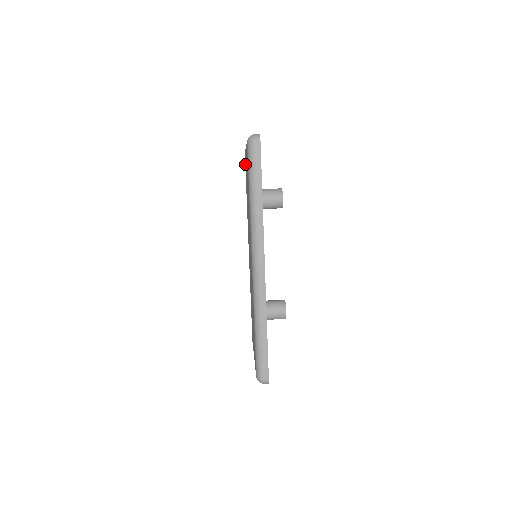
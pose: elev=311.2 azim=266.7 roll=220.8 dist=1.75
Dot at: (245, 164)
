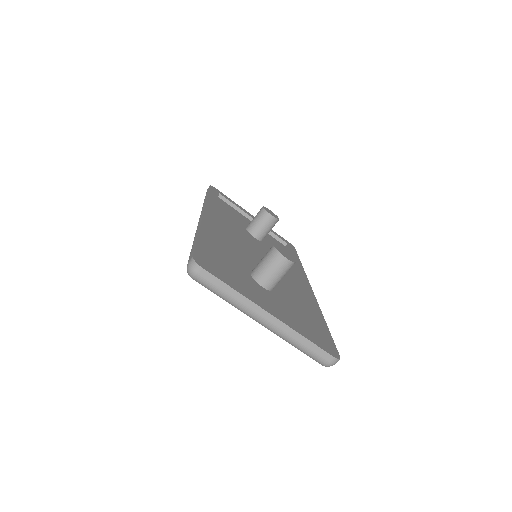
Dot at: occluded
